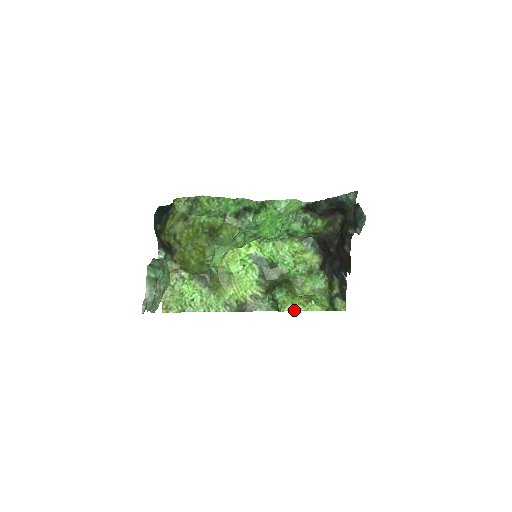
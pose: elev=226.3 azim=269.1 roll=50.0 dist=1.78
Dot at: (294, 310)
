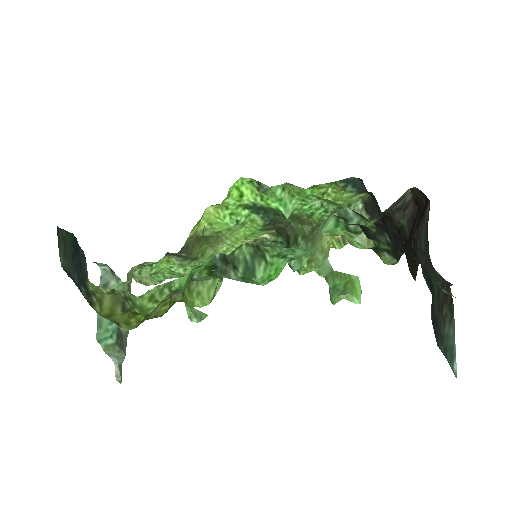
Dot at: occluded
